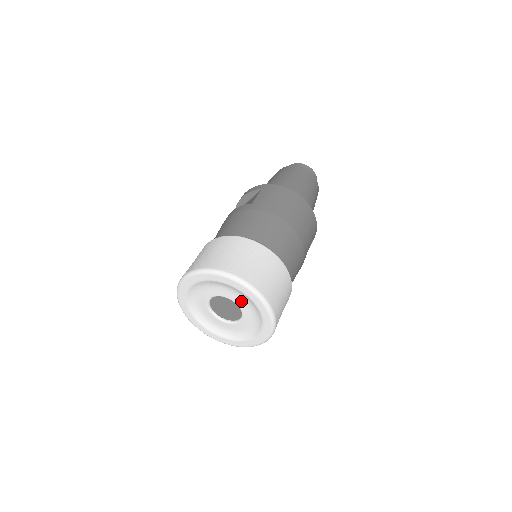
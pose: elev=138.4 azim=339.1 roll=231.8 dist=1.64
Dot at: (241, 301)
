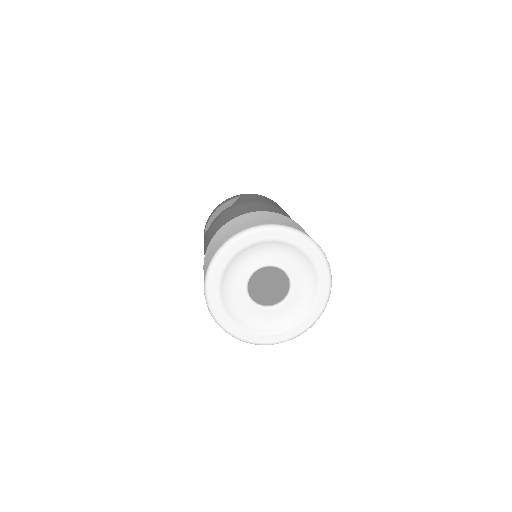
Dot at: (293, 266)
